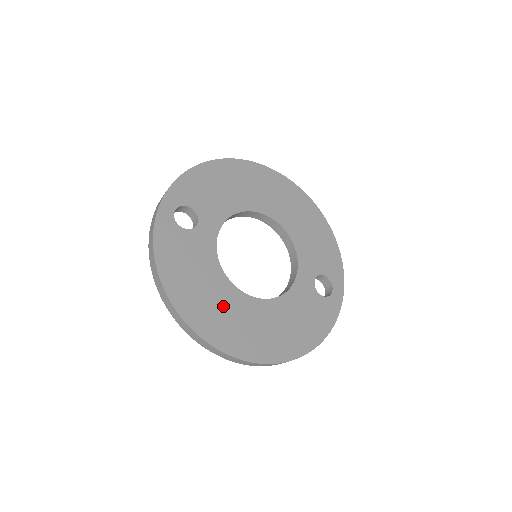
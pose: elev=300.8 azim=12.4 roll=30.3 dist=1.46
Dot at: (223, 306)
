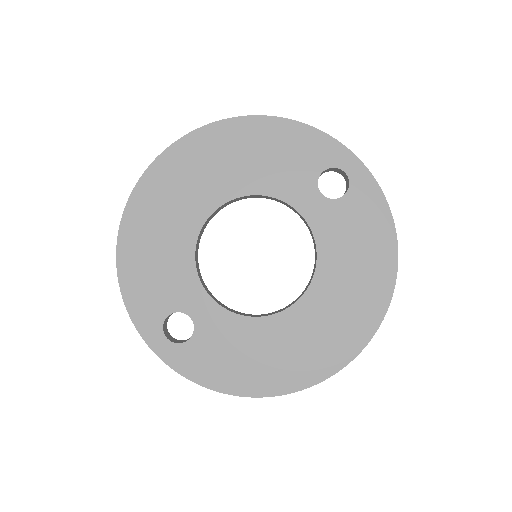
Dot at: (295, 340)
